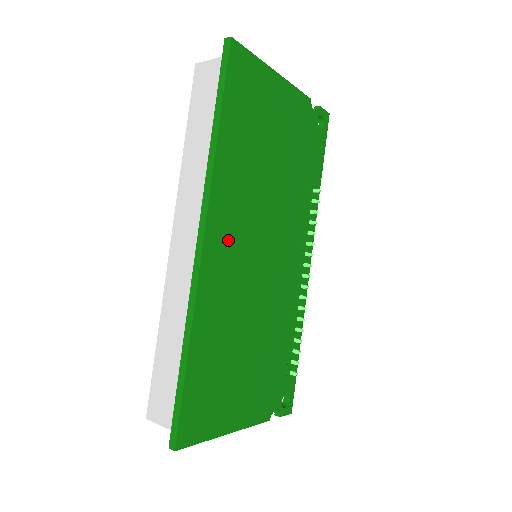
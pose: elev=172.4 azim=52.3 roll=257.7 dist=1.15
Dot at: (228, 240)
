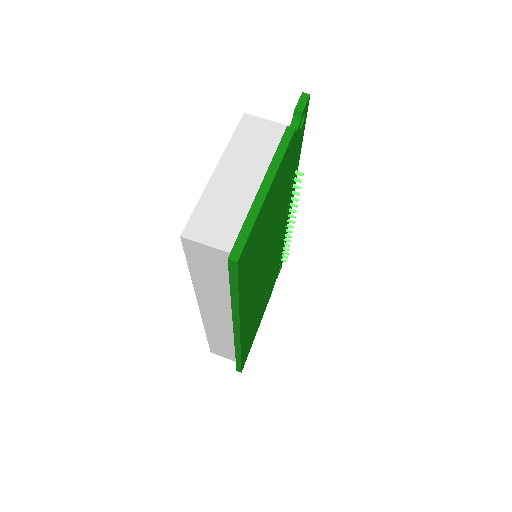
Dot at: (250, 308)
